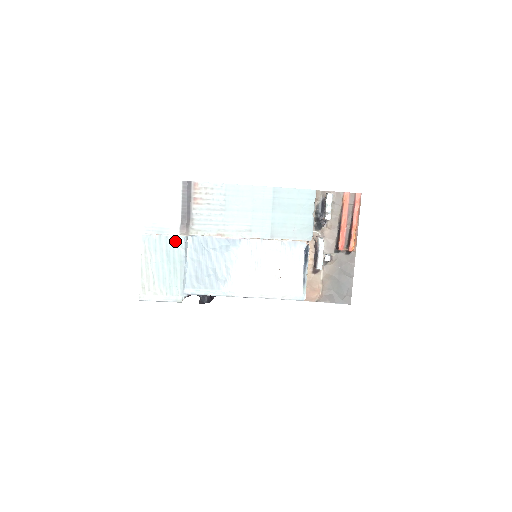
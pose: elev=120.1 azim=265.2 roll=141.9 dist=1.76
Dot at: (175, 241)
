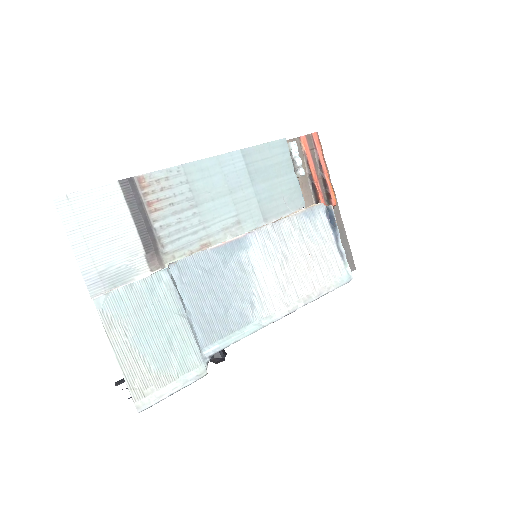
Dot at: (154, 283)
